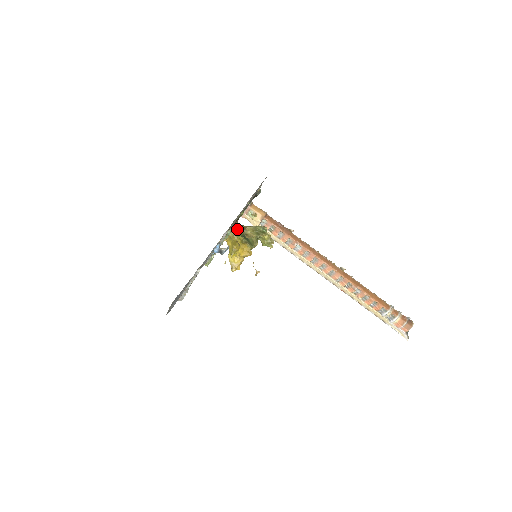
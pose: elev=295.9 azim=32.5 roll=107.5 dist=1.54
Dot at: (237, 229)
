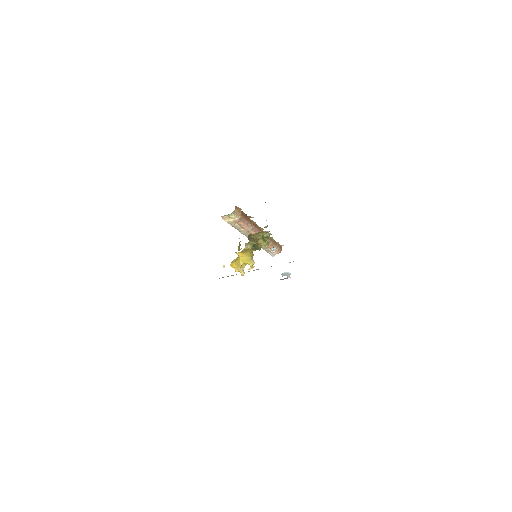
Dot at: (252, 242)
